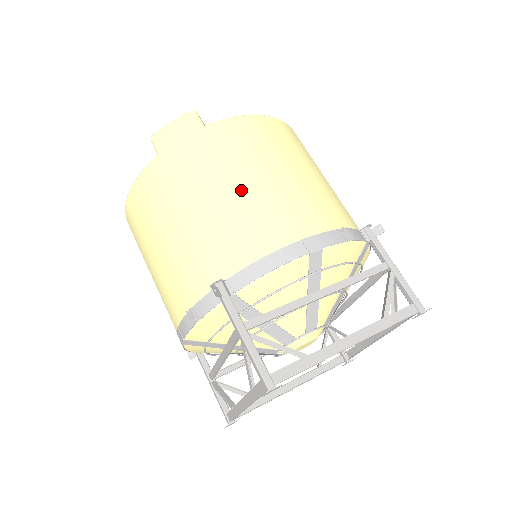
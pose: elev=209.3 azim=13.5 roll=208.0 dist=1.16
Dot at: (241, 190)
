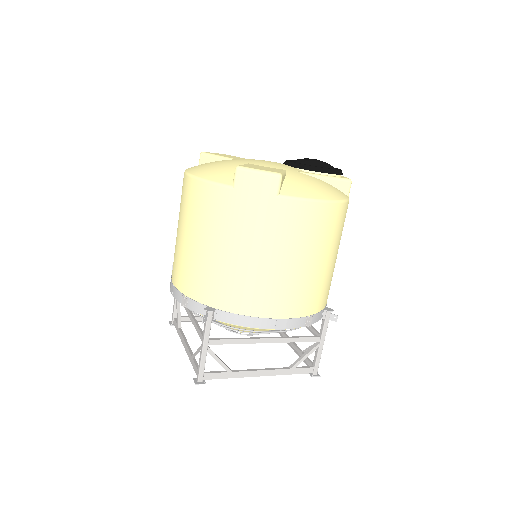
Dot at: (266, 264)
